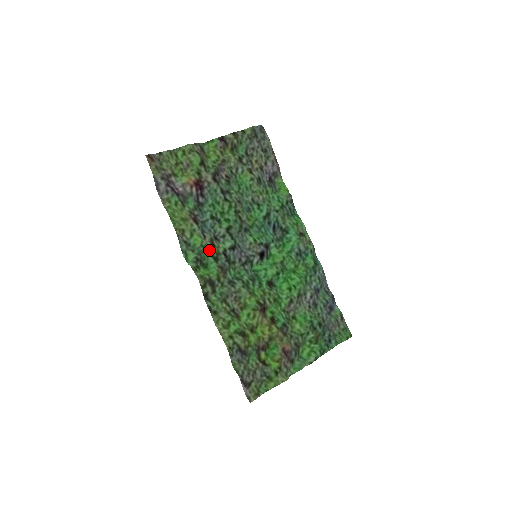
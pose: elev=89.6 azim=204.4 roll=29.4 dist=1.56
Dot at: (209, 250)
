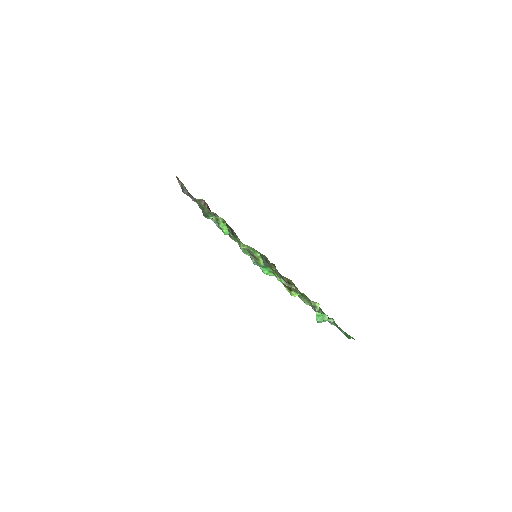
Dot at: occluded
